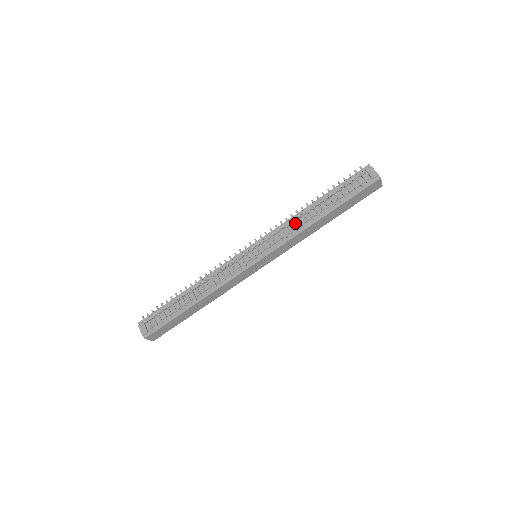
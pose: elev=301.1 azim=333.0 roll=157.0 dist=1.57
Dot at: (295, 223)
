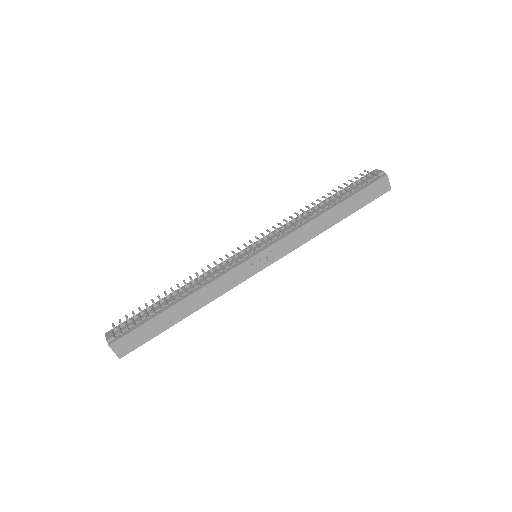
Dot at: (300, 220)
